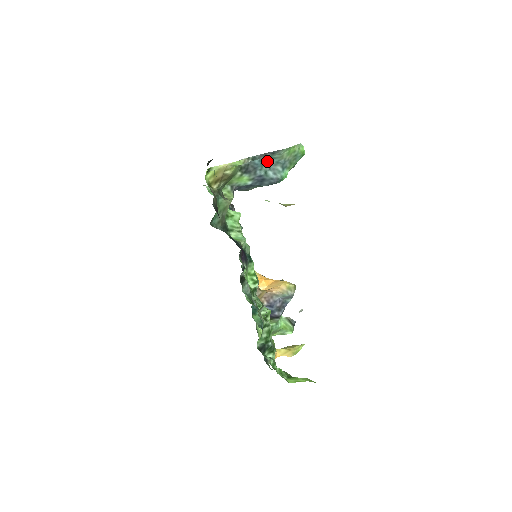
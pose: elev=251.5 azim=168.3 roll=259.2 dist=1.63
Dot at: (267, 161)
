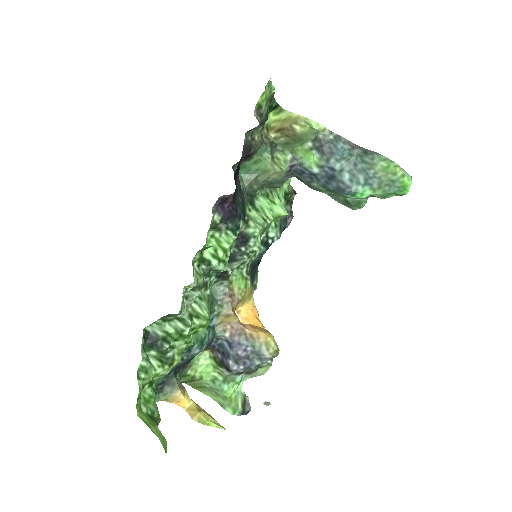
Dot at: (353, 159)
